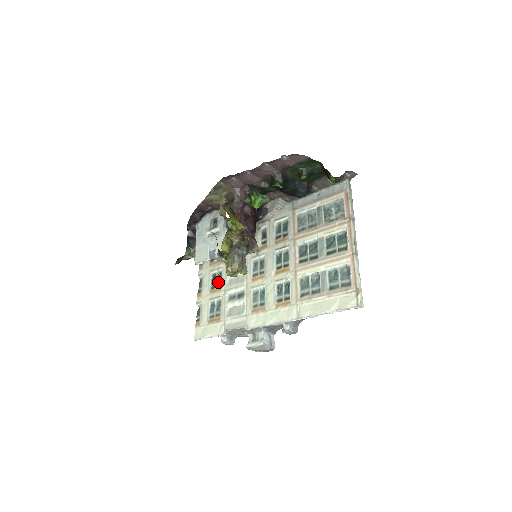
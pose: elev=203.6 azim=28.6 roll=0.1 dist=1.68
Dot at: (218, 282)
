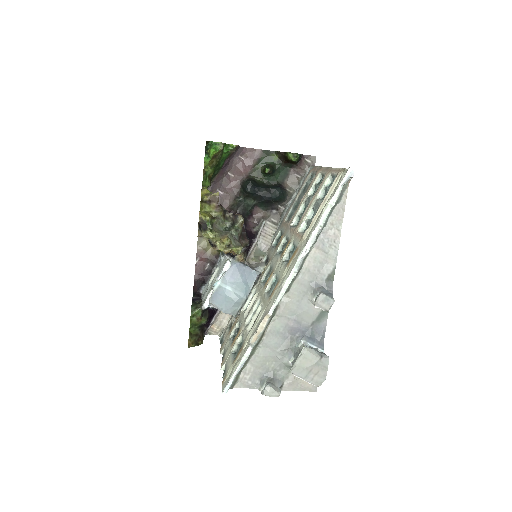
Dot at: (238, 331)
